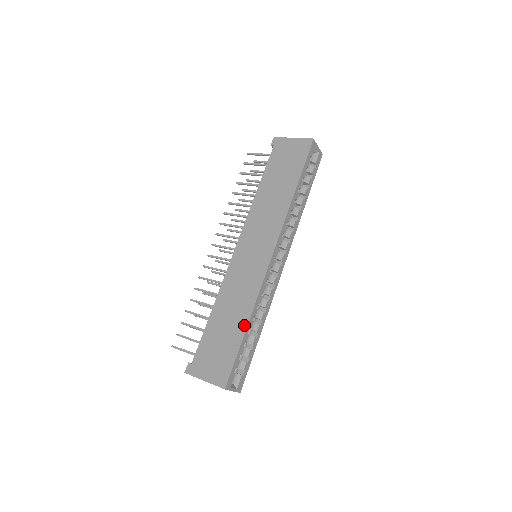
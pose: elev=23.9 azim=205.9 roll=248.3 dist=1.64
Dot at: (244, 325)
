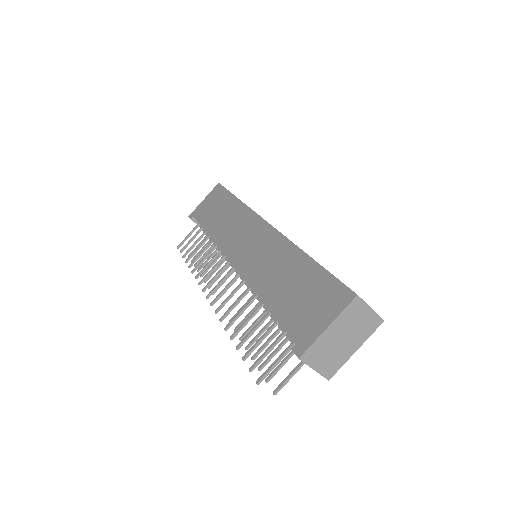
Dot at: (304, 258)
